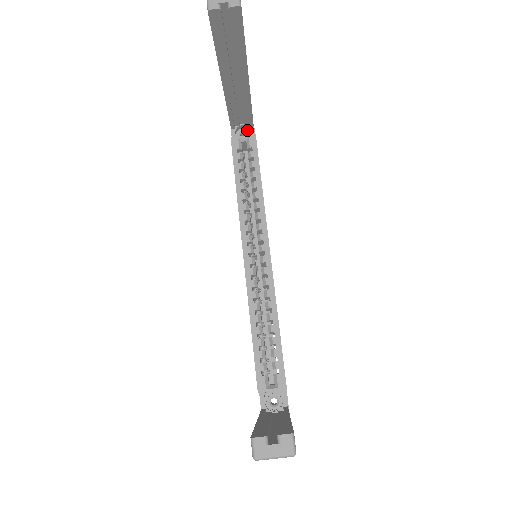
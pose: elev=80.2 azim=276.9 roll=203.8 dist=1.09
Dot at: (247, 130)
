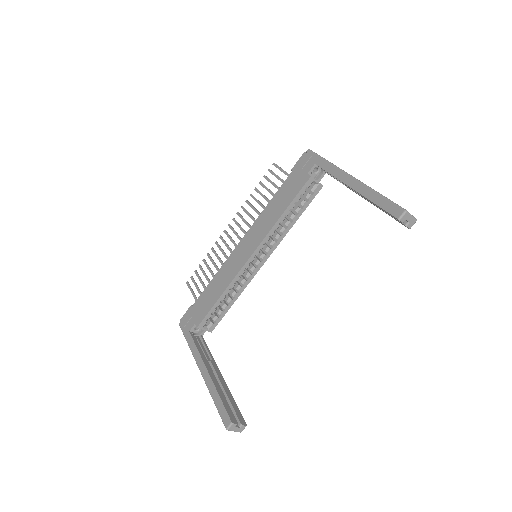
Dot at: (321, 169)
